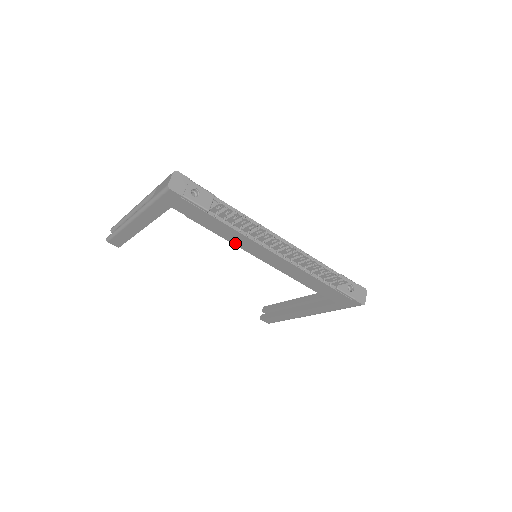
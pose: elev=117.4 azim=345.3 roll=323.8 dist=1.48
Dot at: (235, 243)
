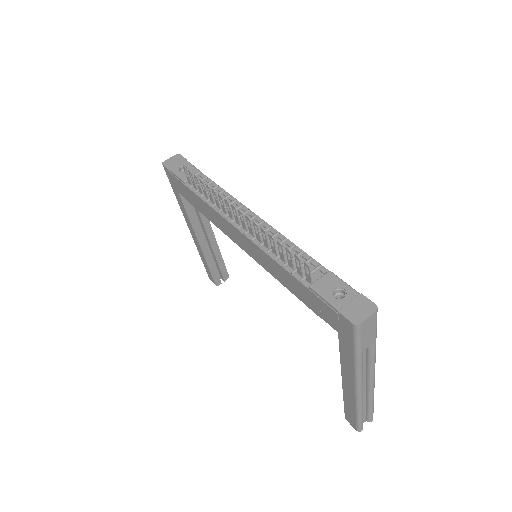
Dot at: (219, 227)
